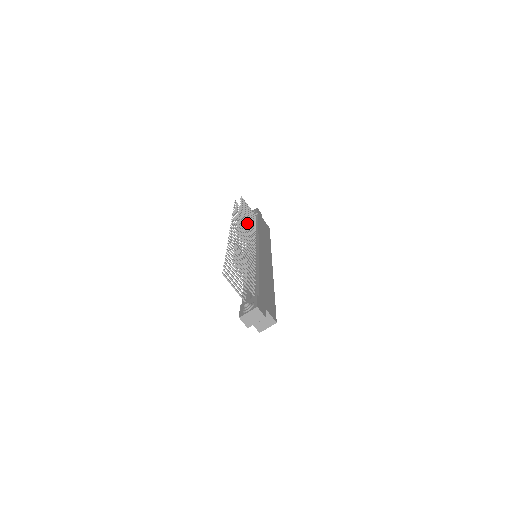
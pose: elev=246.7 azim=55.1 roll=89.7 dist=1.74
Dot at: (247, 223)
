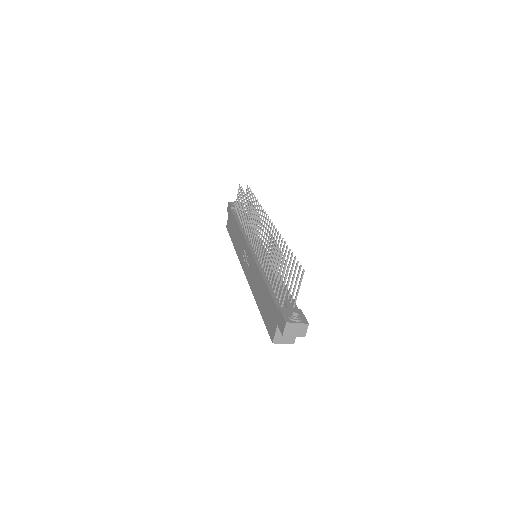
Dot at: (257, 218)
